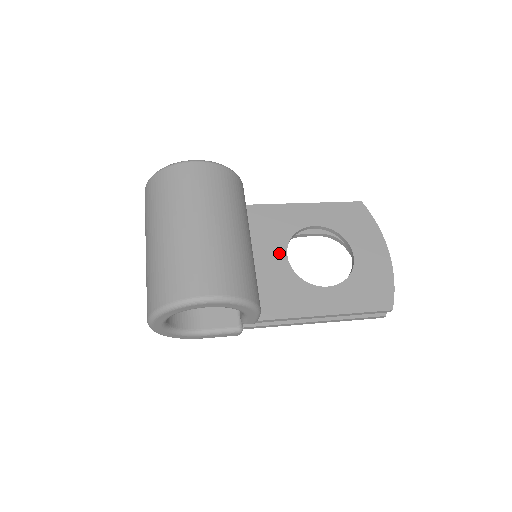
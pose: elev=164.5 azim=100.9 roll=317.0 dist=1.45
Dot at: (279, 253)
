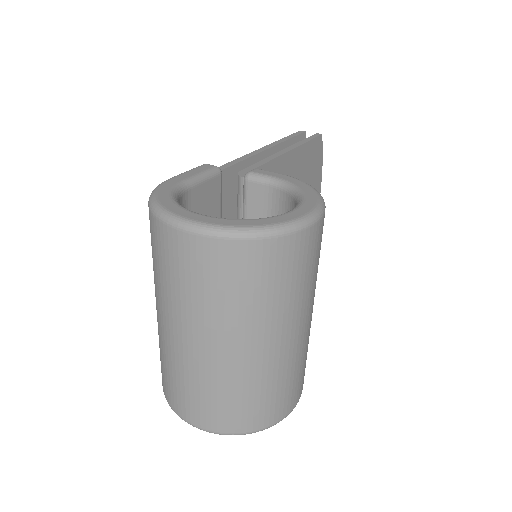
Dot at: occluded
